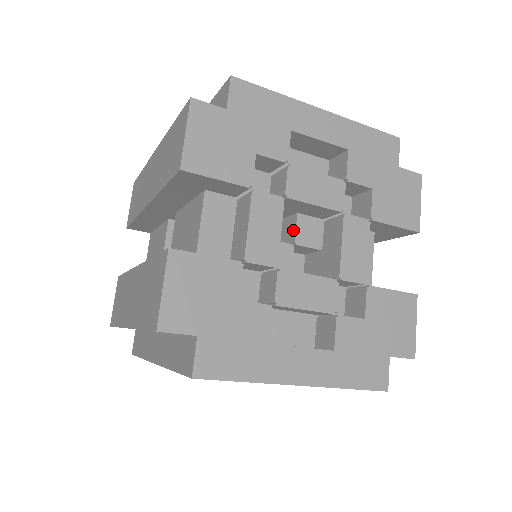
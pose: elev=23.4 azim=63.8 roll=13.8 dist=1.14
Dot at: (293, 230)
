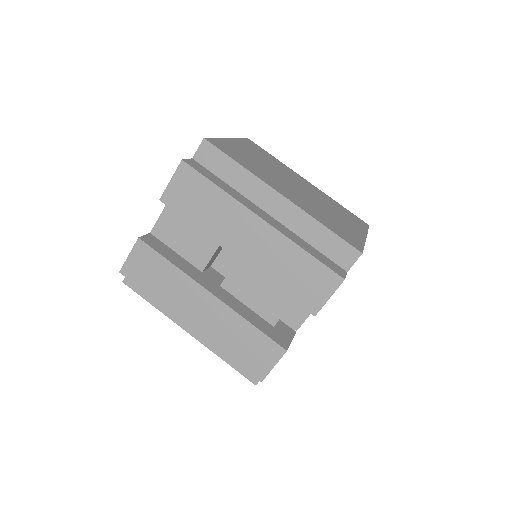
Dot at: occluded
